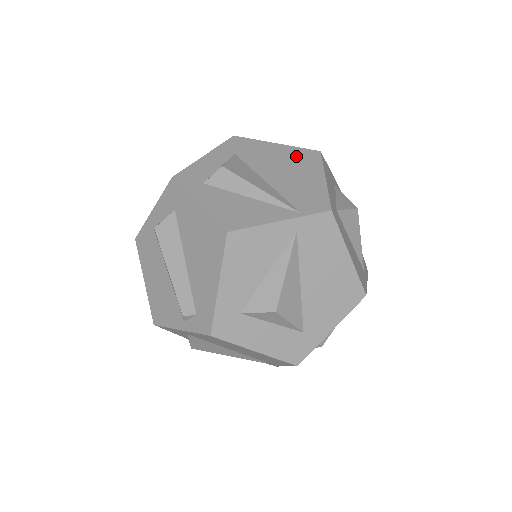
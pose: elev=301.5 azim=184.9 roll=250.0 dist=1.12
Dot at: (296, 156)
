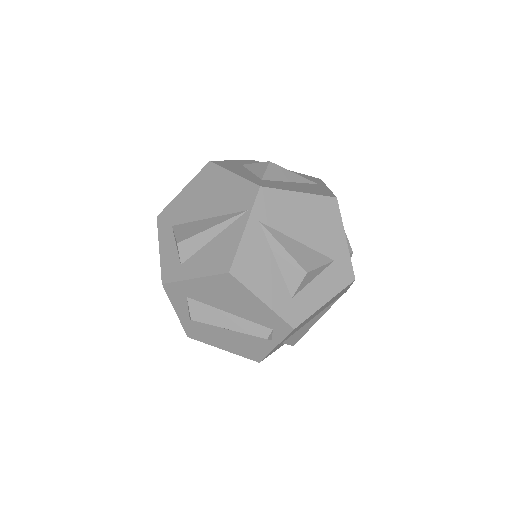
Dot at: (202, 182)
